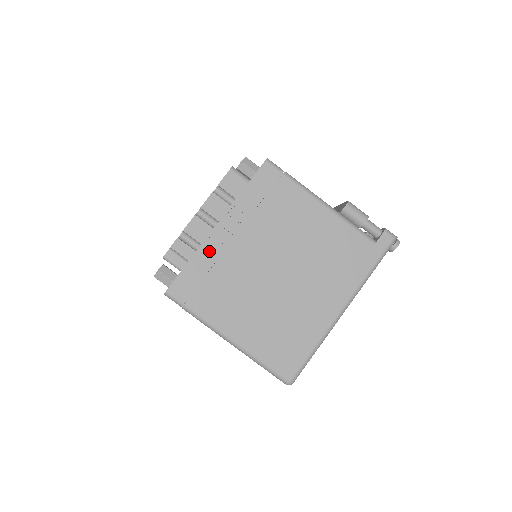
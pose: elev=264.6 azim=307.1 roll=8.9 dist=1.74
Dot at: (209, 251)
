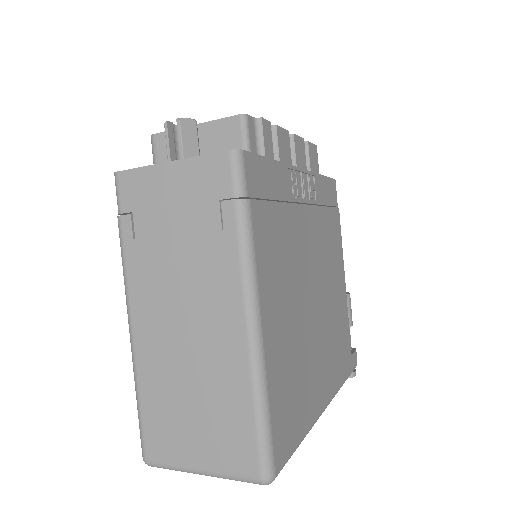
Dot at: (289, 181)
